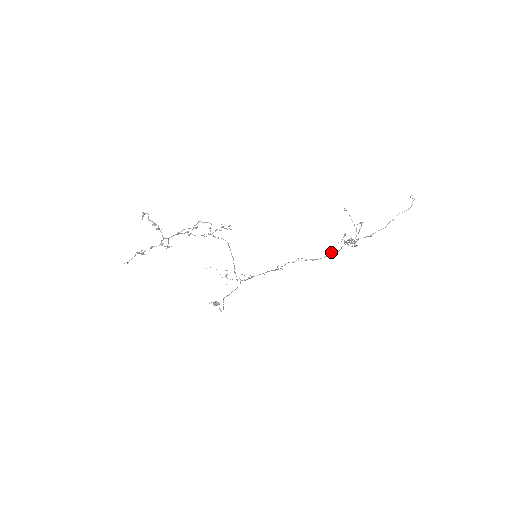
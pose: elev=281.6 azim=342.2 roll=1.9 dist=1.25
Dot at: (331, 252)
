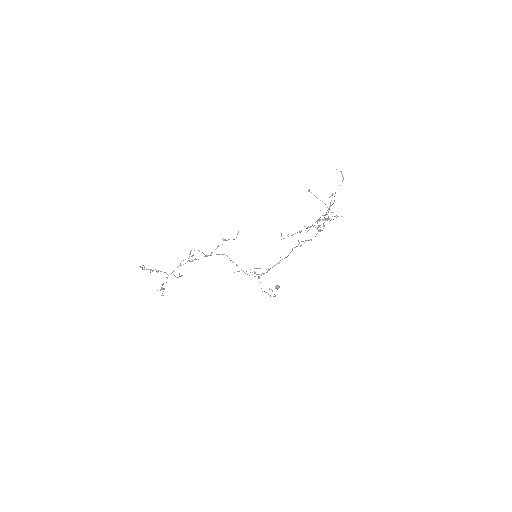
Dot at: (318, 230)
